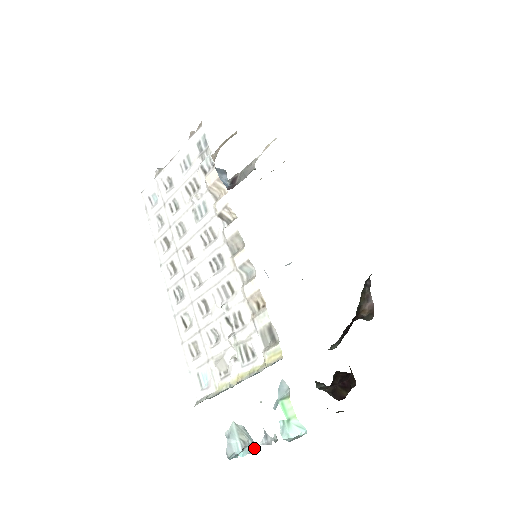
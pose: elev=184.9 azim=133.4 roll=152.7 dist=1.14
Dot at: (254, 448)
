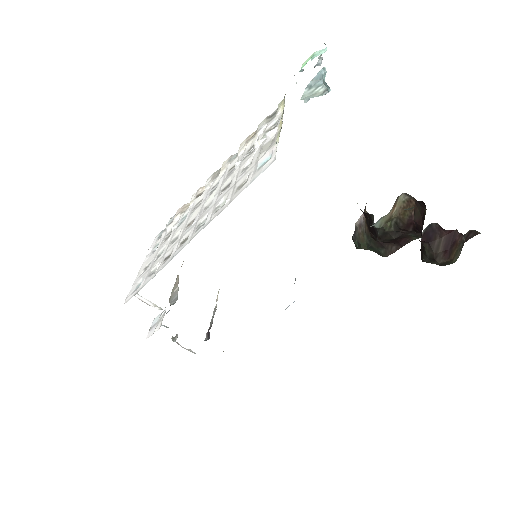
Dot at: occluded
